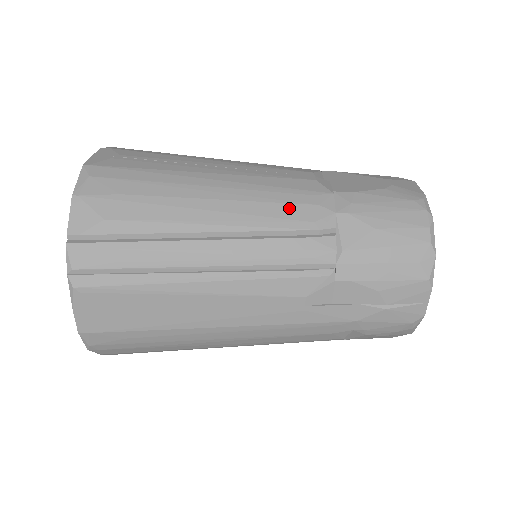
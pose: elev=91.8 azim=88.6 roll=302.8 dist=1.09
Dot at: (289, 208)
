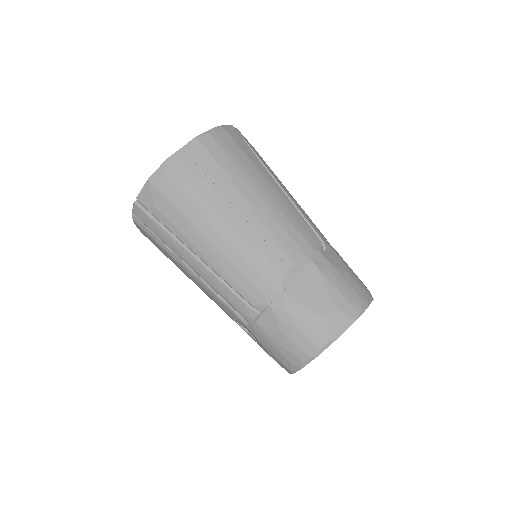
Dot at: (246, 281)
